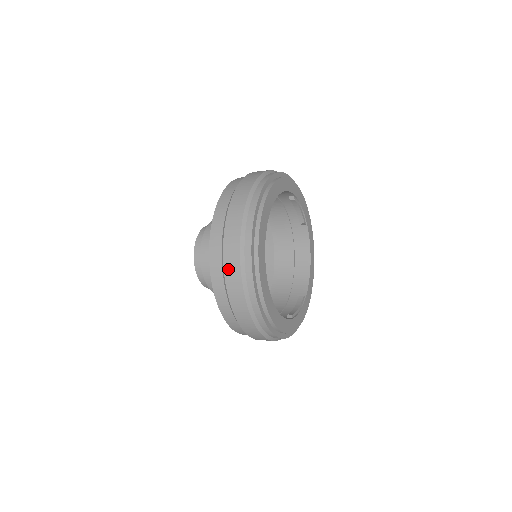
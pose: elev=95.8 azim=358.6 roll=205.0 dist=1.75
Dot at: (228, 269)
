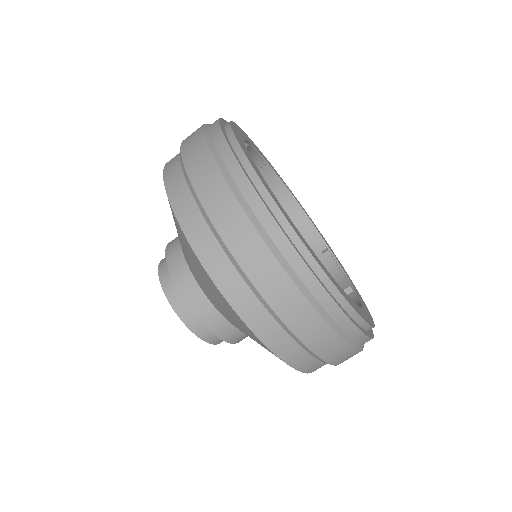
Dot at: (298, 327)
